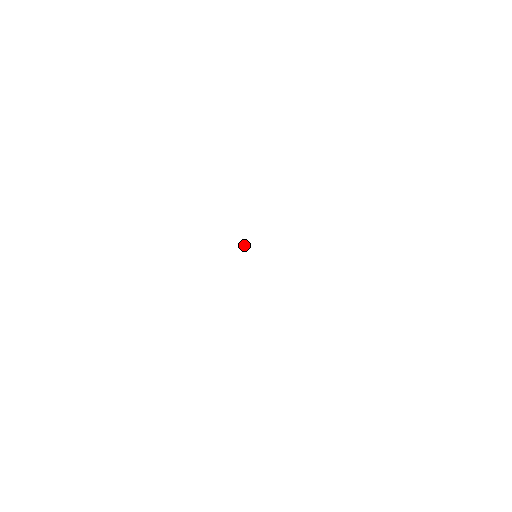
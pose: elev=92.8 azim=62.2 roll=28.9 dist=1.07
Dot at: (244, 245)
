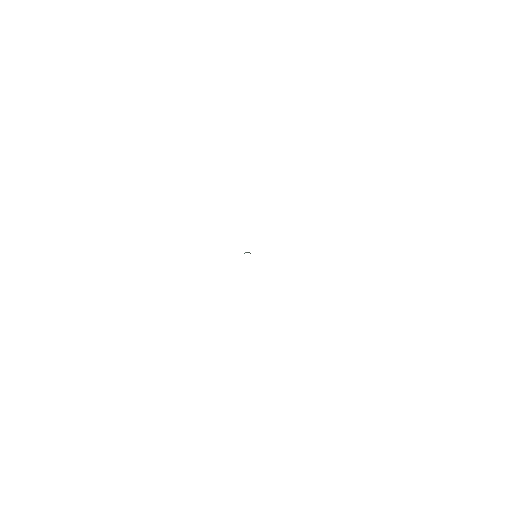
Dot at: (245, 252)
